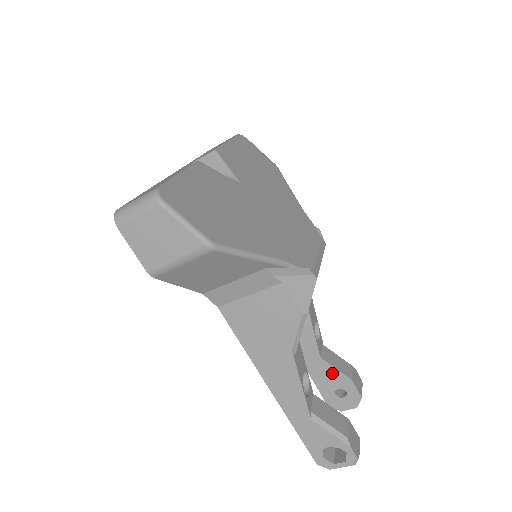
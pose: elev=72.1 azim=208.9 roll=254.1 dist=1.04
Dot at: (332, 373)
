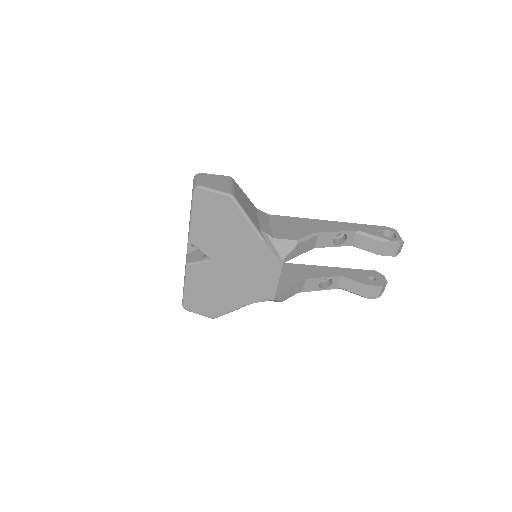
Dot at: occluded
